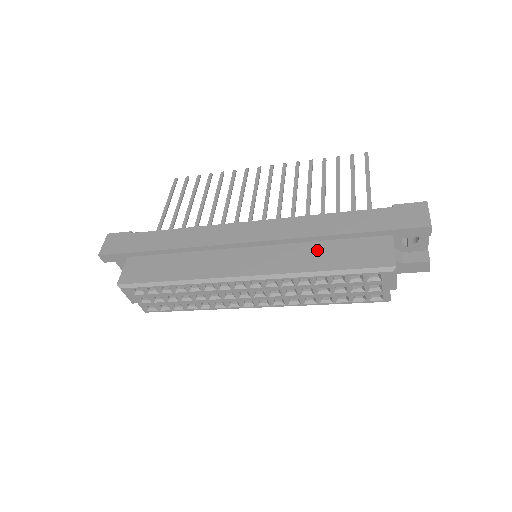
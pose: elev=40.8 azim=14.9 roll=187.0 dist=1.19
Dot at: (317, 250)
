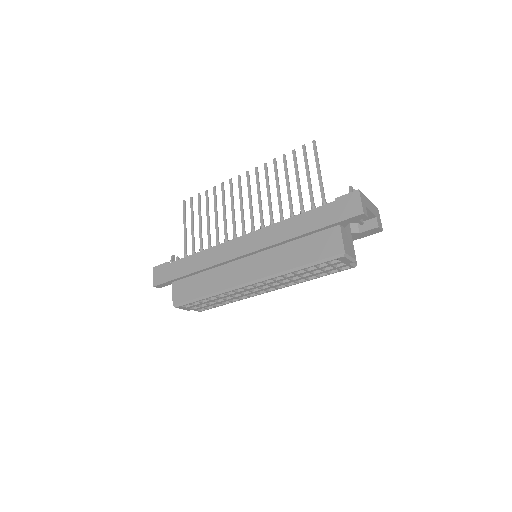
Dot at: (291, 250)
